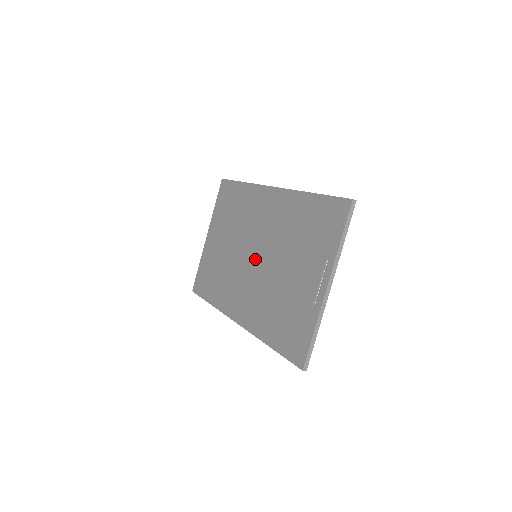
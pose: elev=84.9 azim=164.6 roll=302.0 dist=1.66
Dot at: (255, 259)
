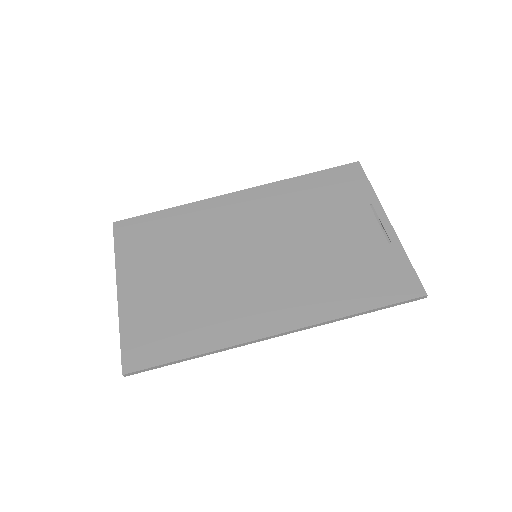
Dot at: (260, 257)
